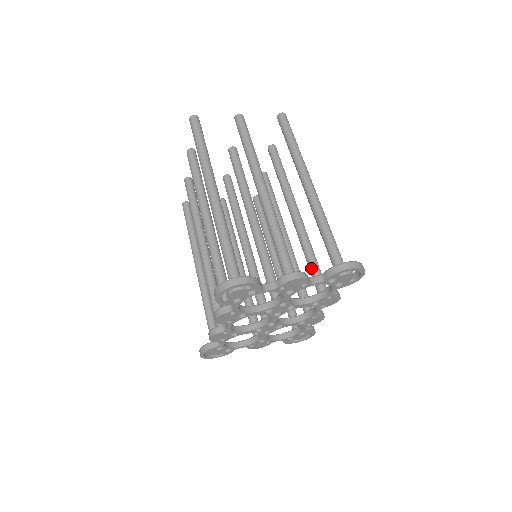
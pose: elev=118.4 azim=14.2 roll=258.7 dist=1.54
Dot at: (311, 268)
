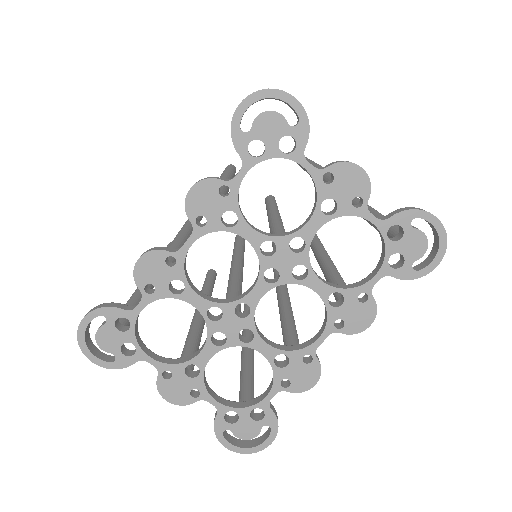
Dot at: (336, 280)
